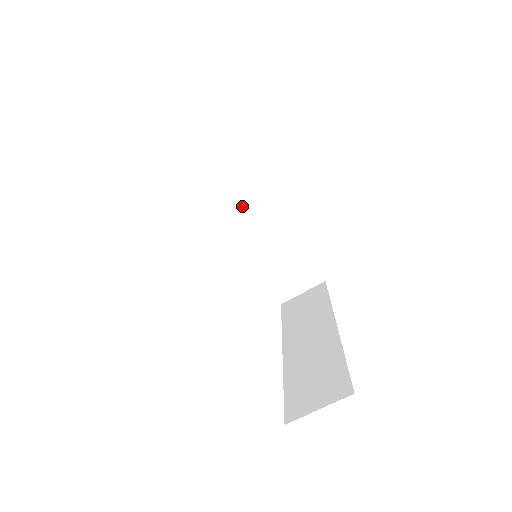
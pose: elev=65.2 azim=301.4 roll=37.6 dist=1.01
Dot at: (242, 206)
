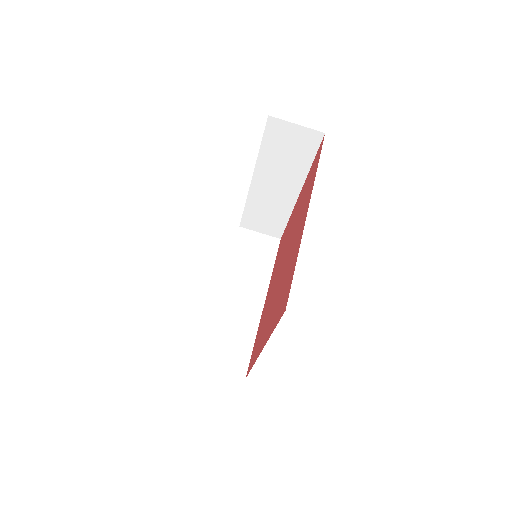
Dot at: (275, 171)
